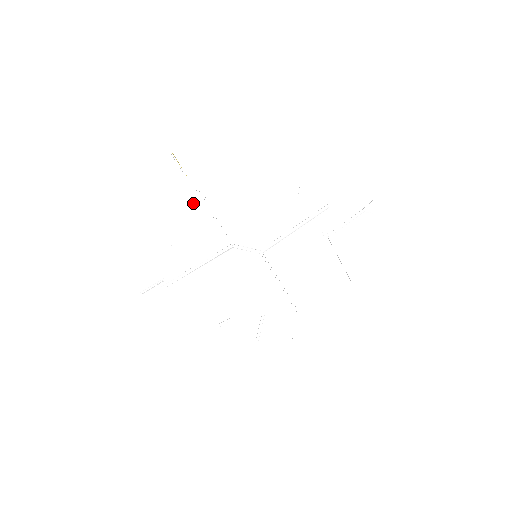
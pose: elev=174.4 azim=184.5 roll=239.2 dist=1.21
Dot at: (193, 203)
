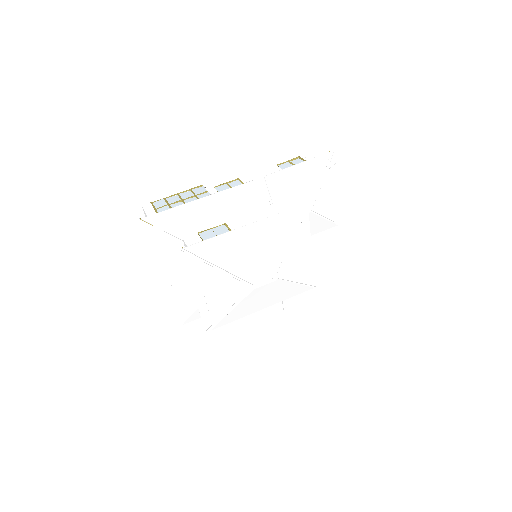
Dot at: (200, 270)
